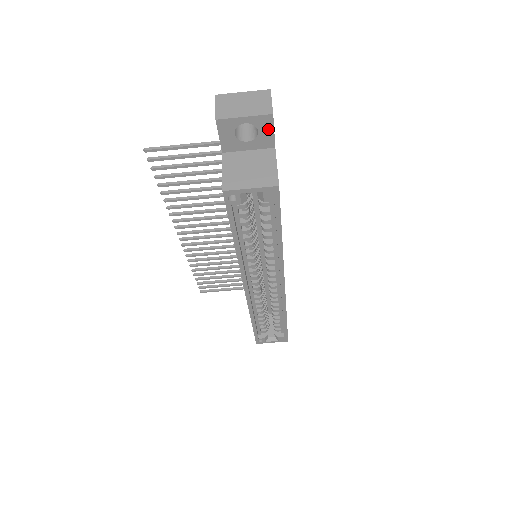
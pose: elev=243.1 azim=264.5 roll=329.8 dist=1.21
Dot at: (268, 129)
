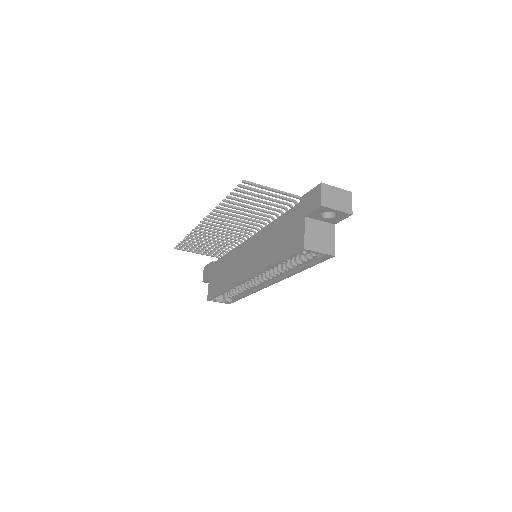
Dot at: (342, 218)
